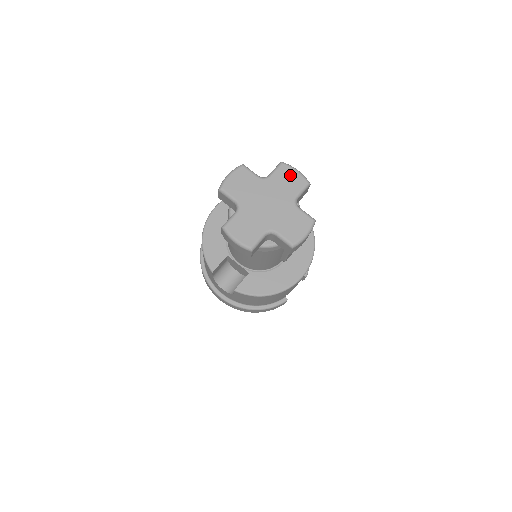
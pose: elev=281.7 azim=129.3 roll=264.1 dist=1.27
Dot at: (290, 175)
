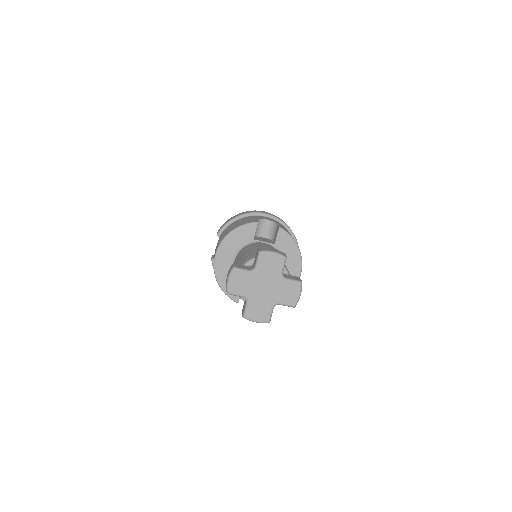
Dot at: (270, 260)
